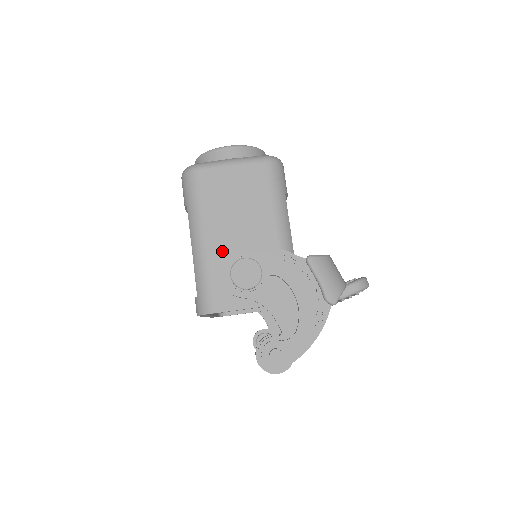
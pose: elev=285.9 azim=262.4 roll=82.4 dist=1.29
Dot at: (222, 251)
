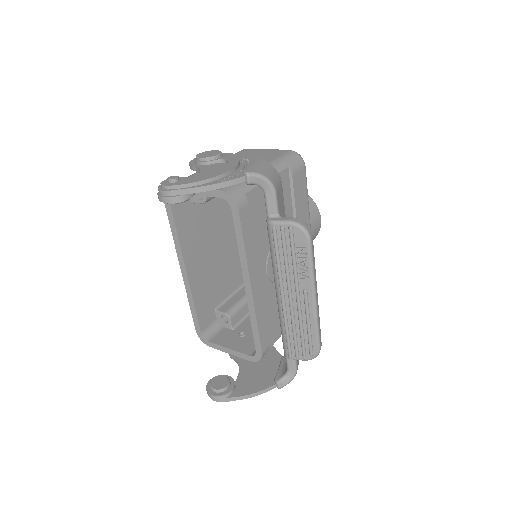
Dot at: occluded
